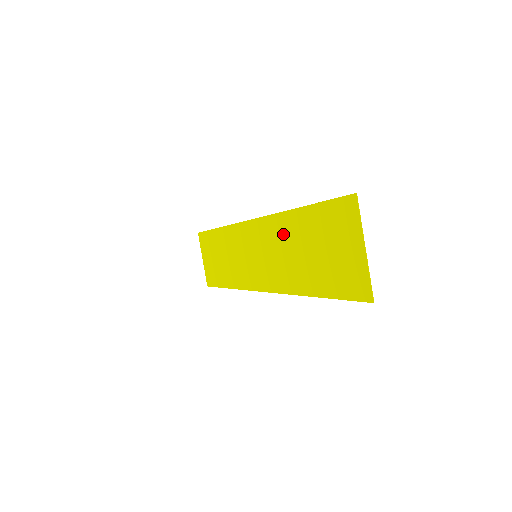
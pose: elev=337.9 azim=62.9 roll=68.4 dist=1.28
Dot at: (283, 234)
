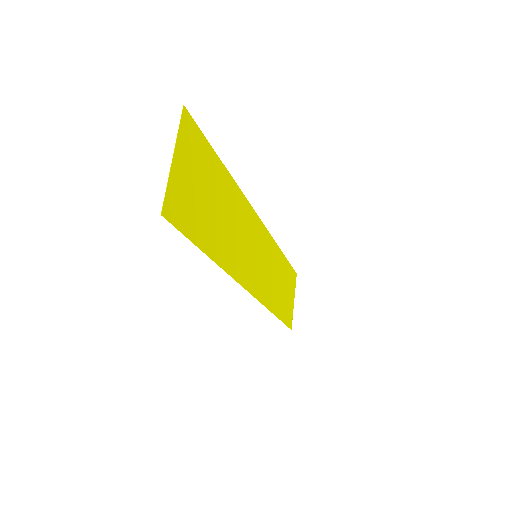
Dot at: (236, 209)
